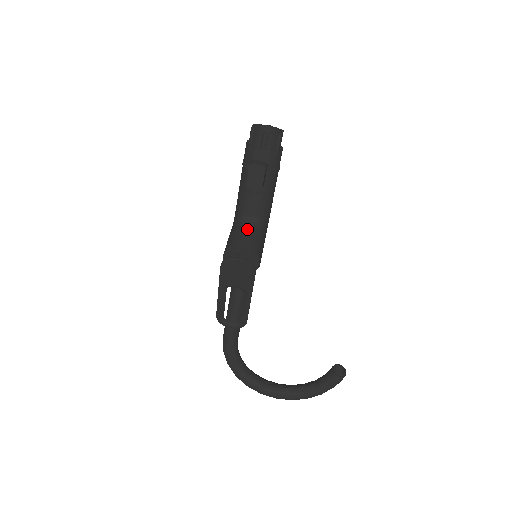
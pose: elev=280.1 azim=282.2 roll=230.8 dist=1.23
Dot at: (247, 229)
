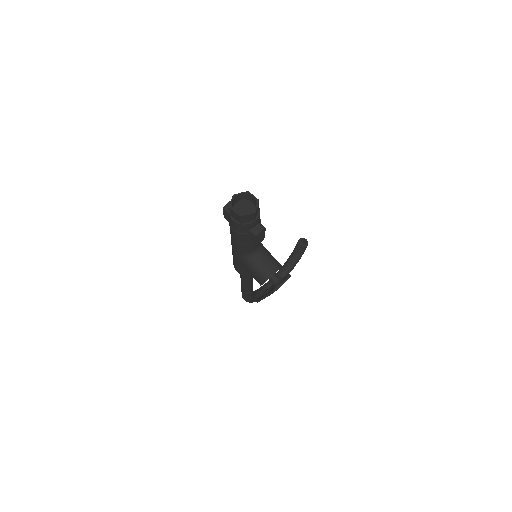
Dot at: (262, 259)
